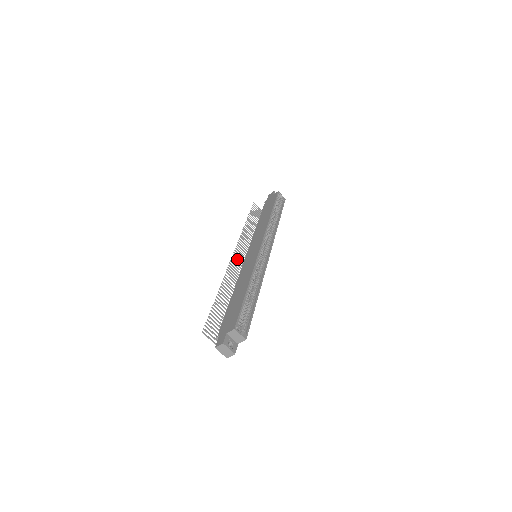
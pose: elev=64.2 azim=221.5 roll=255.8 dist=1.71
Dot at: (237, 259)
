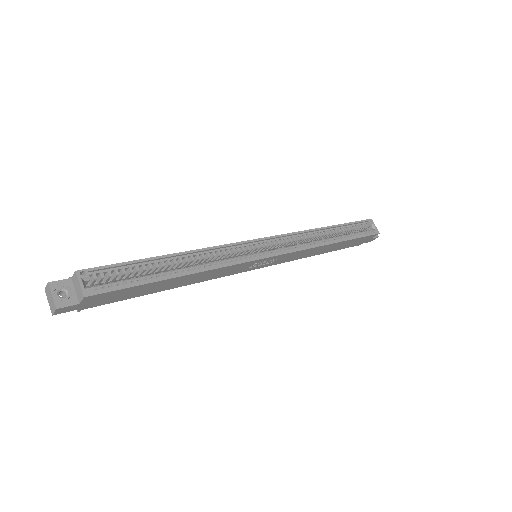
Dot at: occluded
